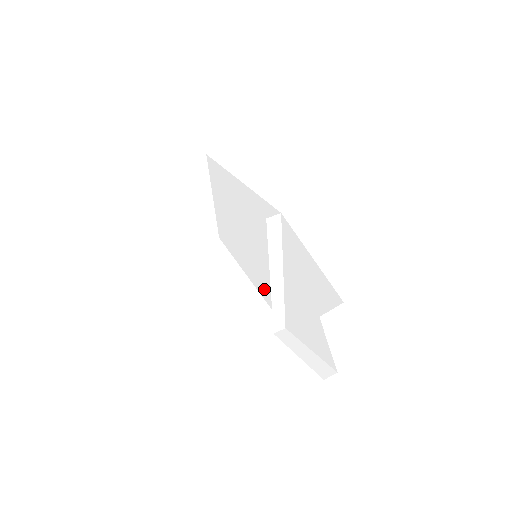
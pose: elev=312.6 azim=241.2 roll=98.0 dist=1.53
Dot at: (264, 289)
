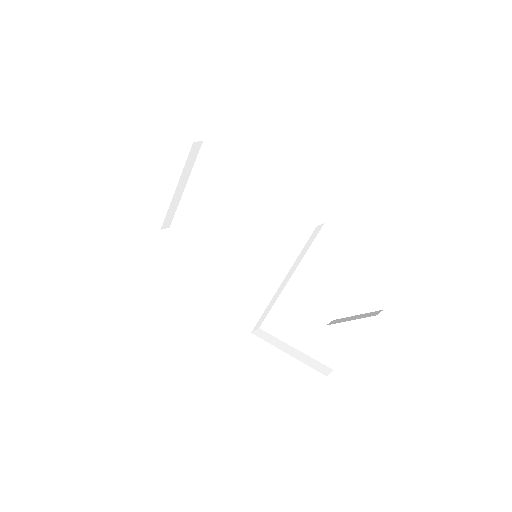
Dot at: (240, 288)
